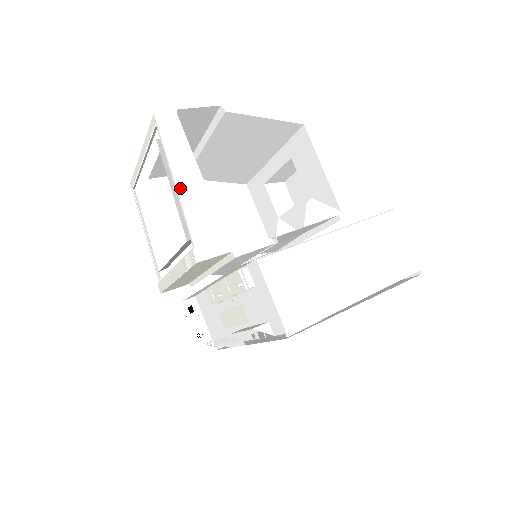
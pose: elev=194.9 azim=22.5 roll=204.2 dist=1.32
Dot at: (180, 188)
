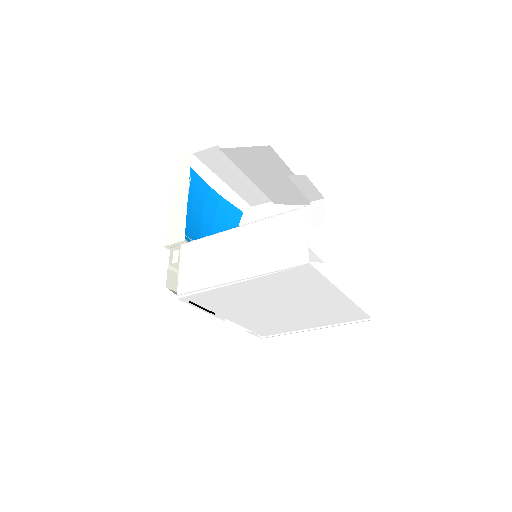
Dot at: (174, 201)
